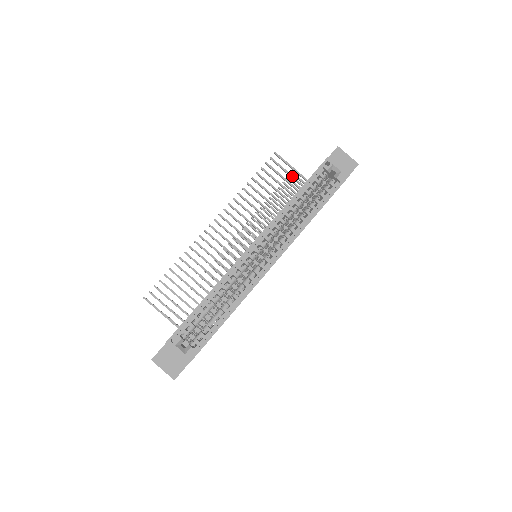
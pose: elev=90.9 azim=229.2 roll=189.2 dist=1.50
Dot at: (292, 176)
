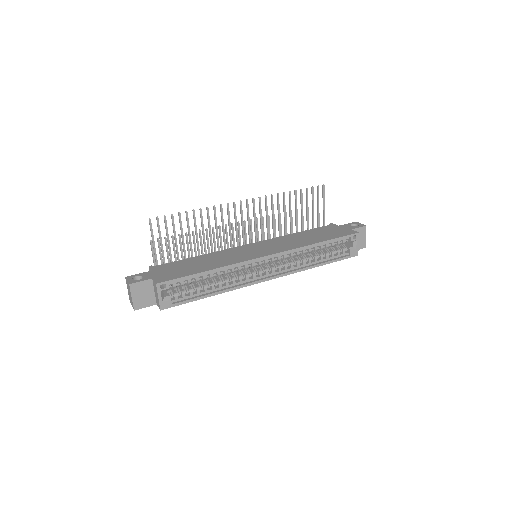
Dot at: occluded
